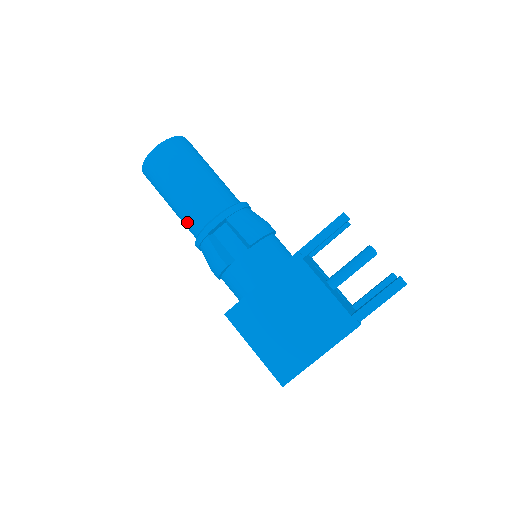
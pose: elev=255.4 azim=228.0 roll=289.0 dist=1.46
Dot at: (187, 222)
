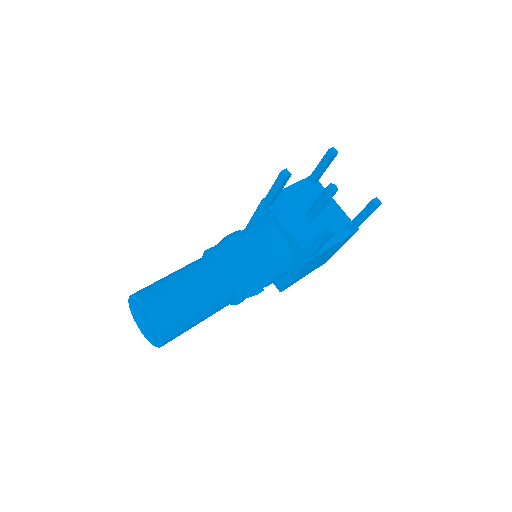
Dot at: occluded
